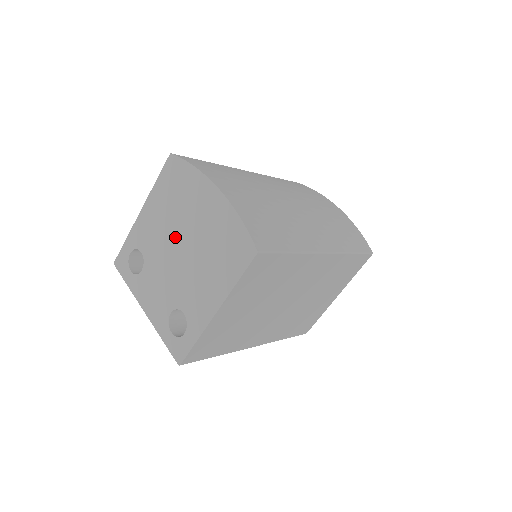
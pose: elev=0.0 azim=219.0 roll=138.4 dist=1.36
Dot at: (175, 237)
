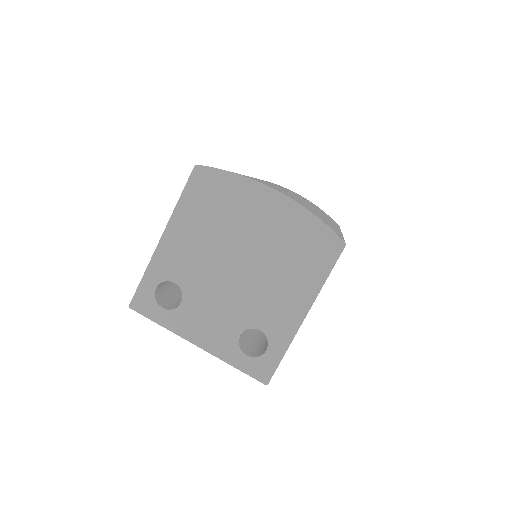
Dot at: (227, 254)
